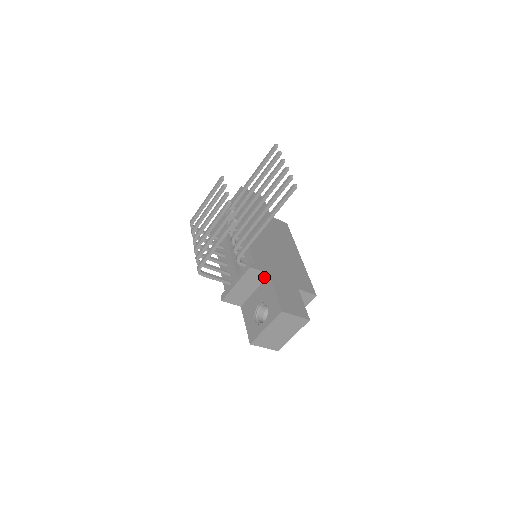
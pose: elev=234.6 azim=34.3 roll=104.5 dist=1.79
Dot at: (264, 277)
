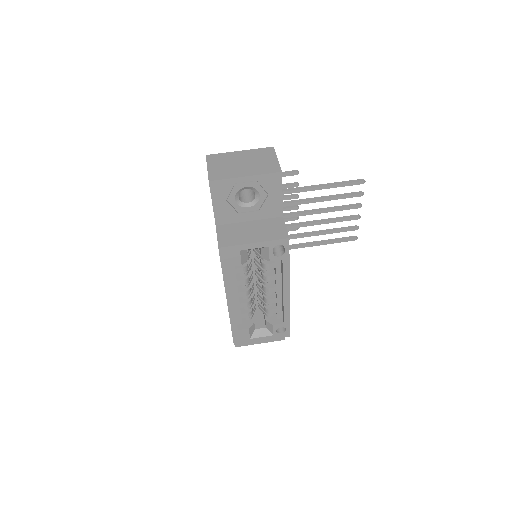
Dot at: occluded
